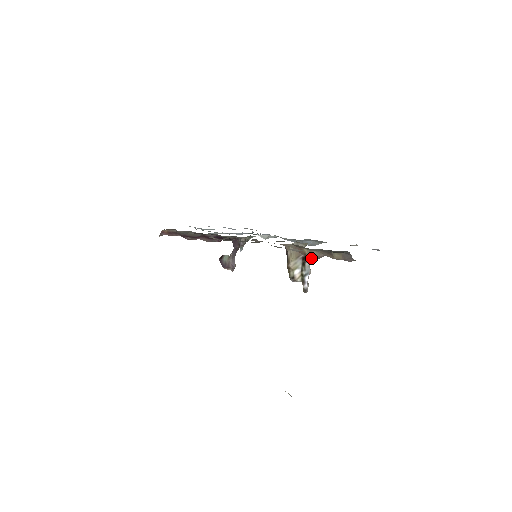
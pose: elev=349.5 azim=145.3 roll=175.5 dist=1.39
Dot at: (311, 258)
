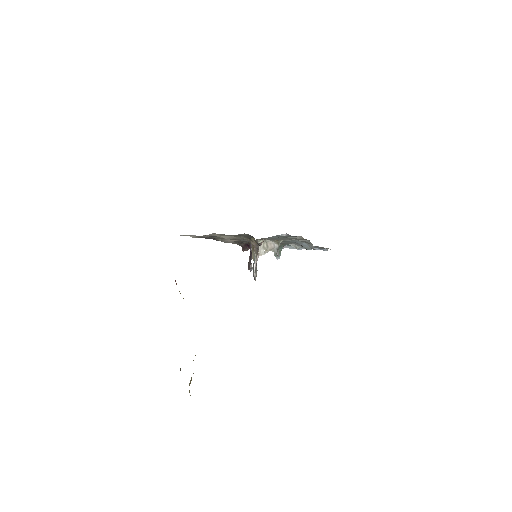
Dot at: (254, 248)
